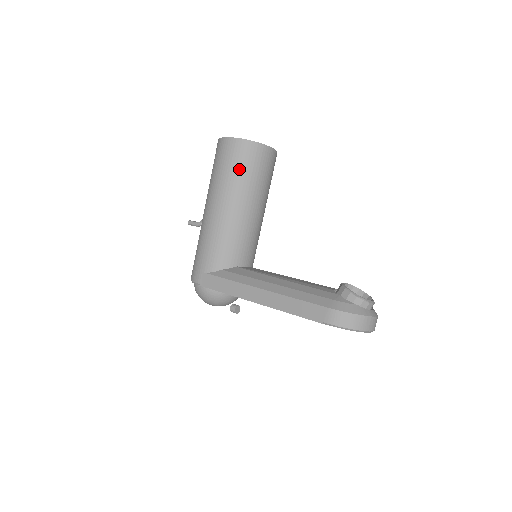
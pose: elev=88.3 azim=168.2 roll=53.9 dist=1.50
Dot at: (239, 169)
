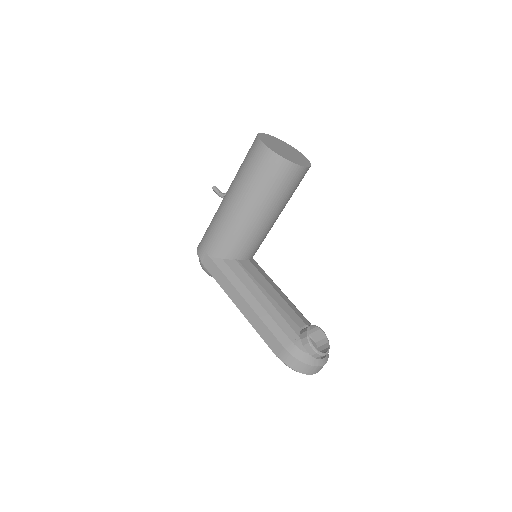
Dot at: (264, 180)
